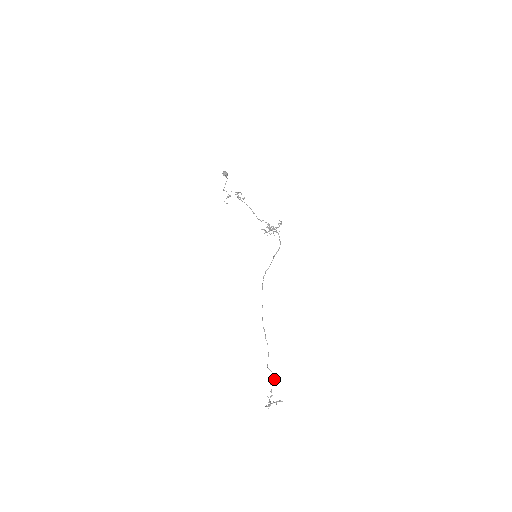
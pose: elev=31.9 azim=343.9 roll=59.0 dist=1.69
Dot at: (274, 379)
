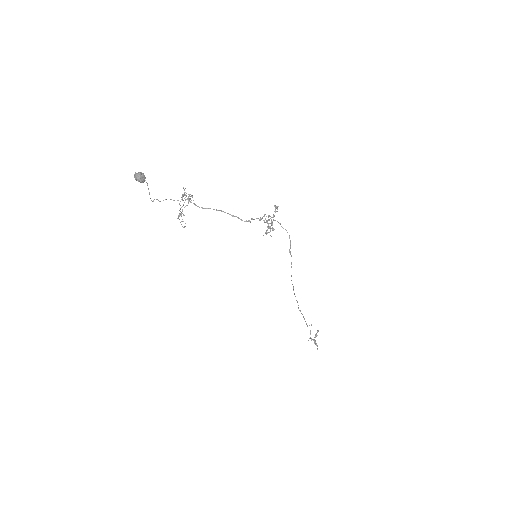
Dot at: occluded
